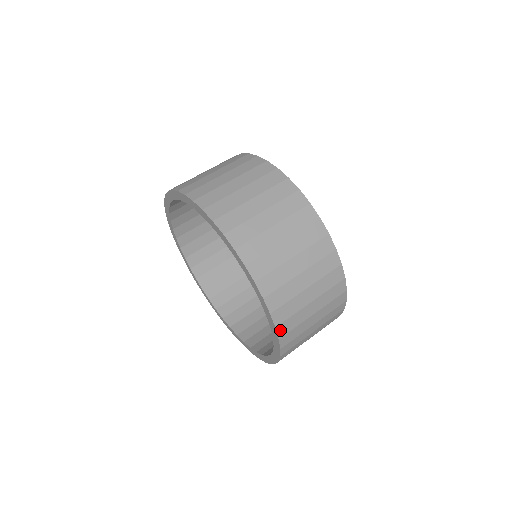
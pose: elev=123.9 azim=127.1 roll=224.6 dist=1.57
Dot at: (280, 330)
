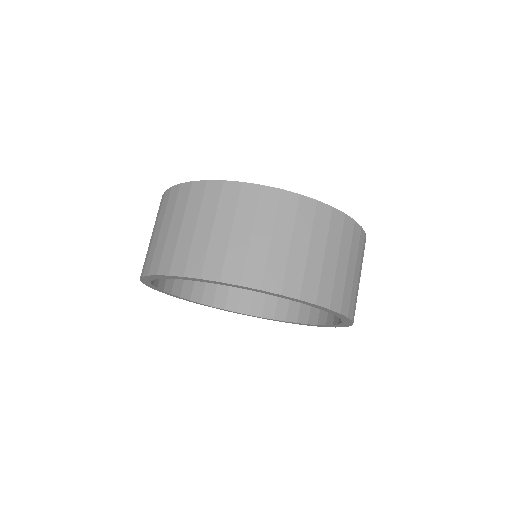
Dot at: (290, 292)
